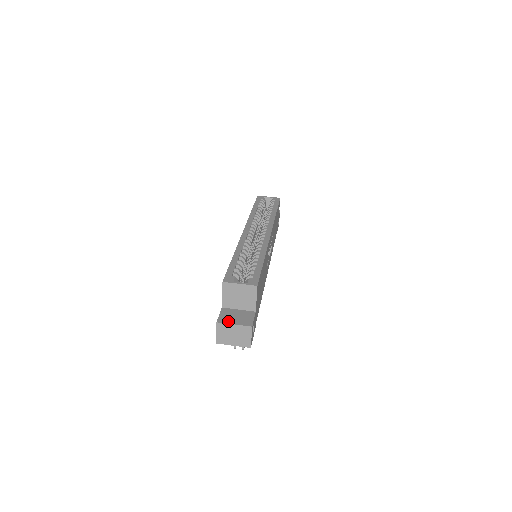
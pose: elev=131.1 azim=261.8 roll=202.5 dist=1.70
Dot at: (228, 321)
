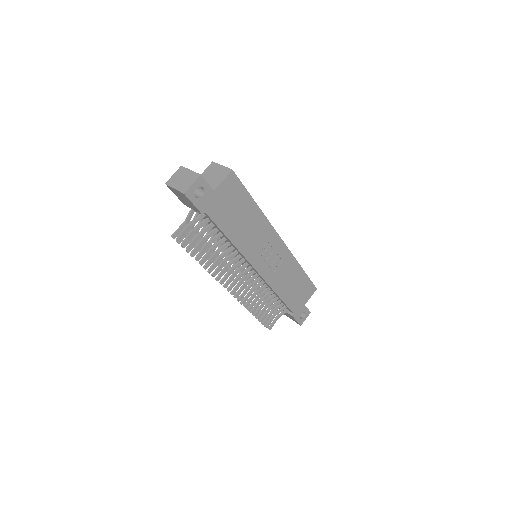
Dot at: occluded
